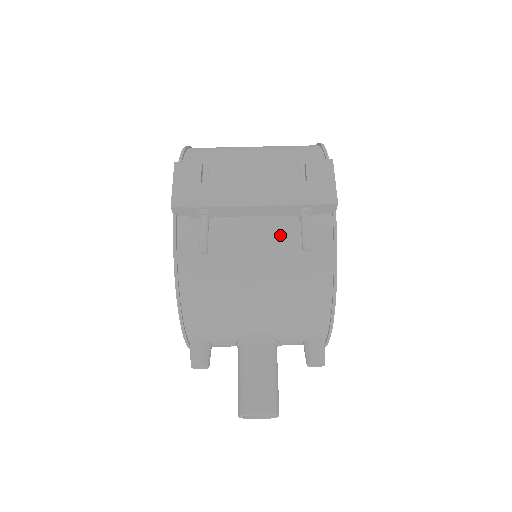
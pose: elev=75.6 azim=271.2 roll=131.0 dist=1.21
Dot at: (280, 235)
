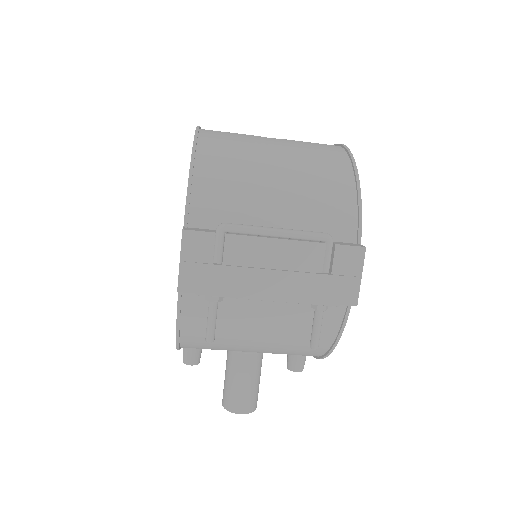
Dot at: (290, 315)
